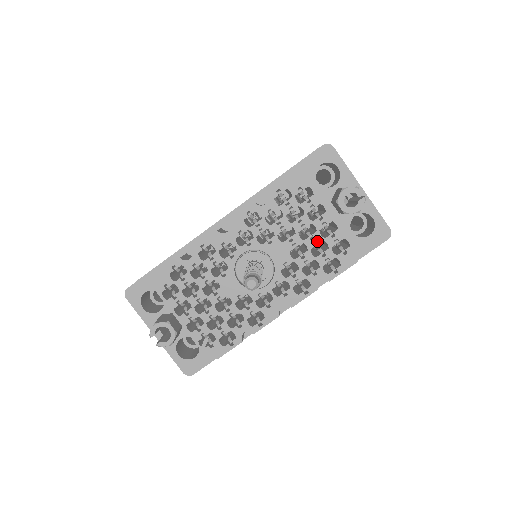
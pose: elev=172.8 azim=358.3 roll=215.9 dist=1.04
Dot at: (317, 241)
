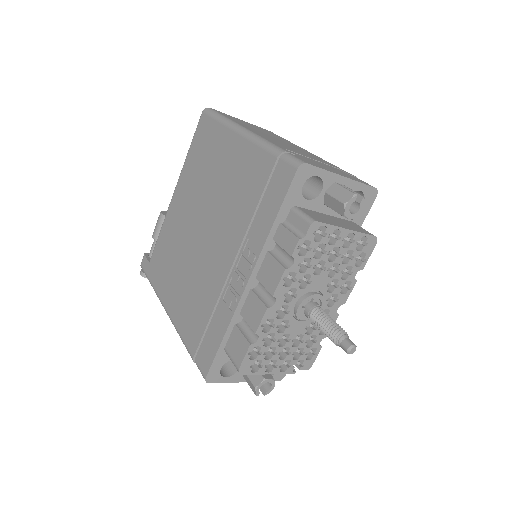
Dot at: (344, 254)
